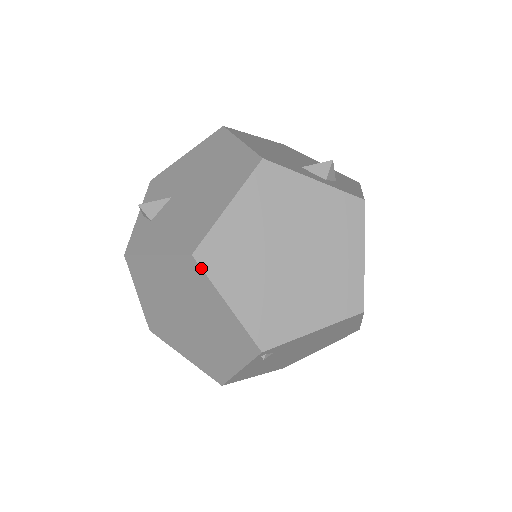
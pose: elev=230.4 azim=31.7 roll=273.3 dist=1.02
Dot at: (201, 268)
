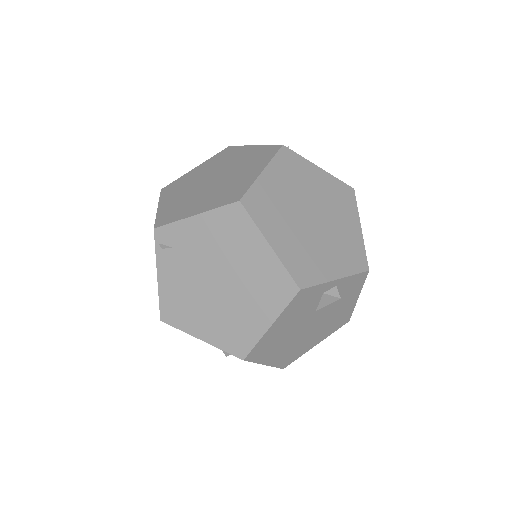
Dot at: (160, 194)
